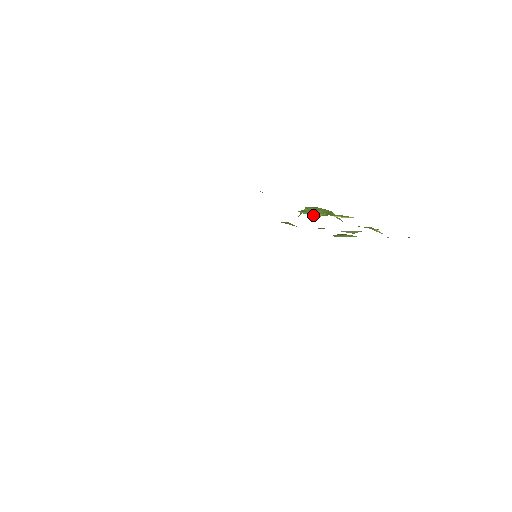
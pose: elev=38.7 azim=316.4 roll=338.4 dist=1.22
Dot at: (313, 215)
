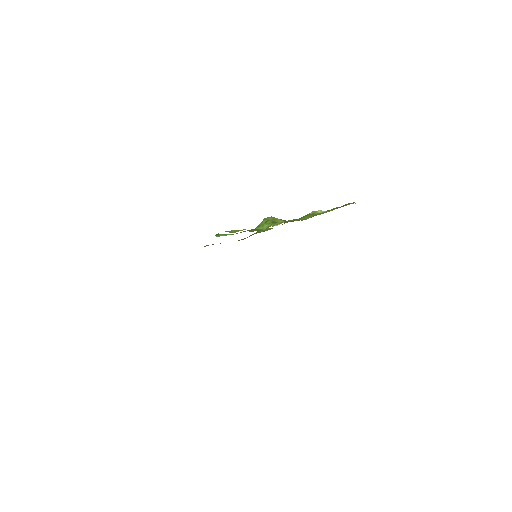
Dot at: (263, 229)
